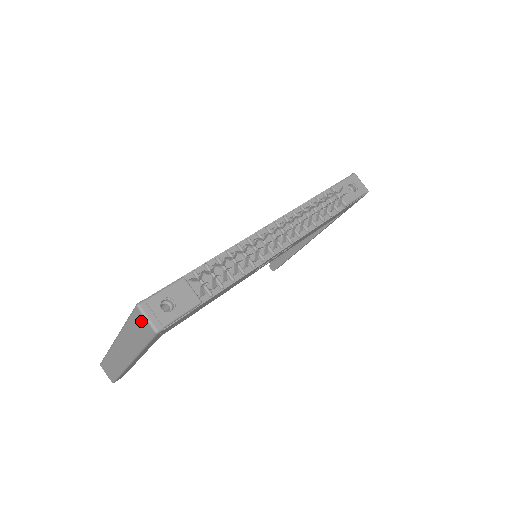
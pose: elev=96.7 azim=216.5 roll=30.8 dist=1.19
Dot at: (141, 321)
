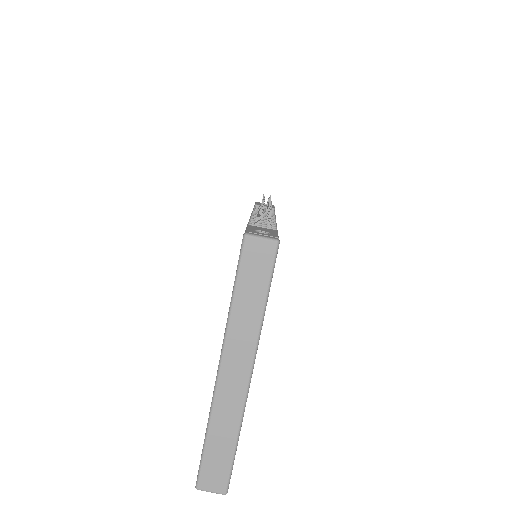
Dot at: (256, 252)
